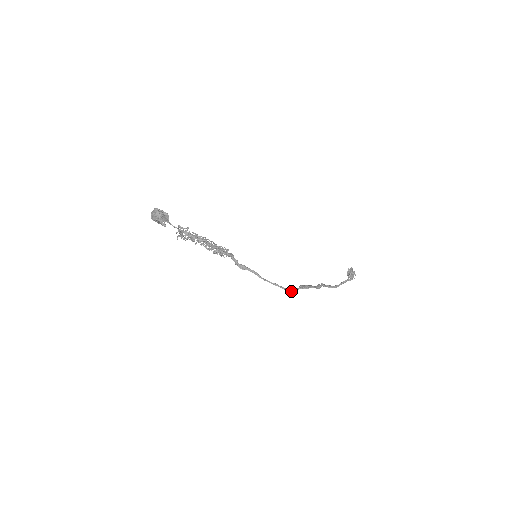
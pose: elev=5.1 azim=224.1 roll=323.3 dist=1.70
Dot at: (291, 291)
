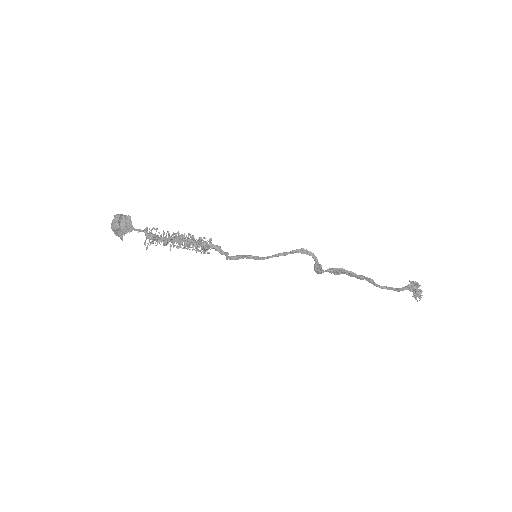
Dot at: (306, 250)
